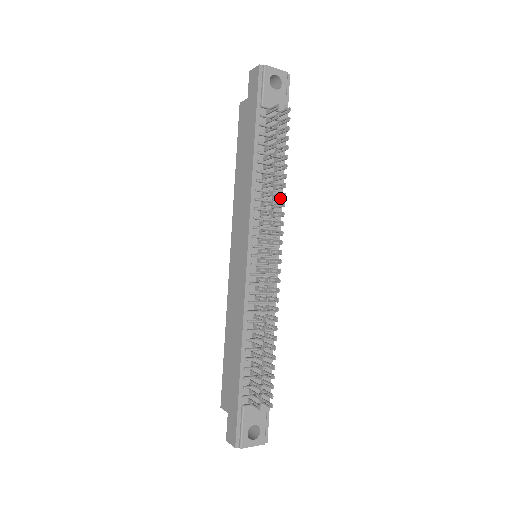
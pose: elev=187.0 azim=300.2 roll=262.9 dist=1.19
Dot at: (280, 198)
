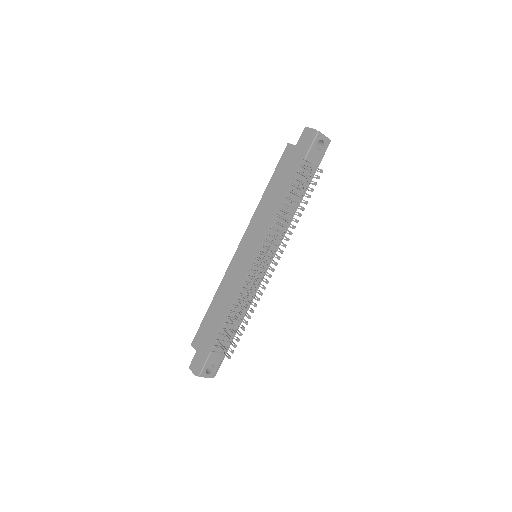
Dot at: occluded
